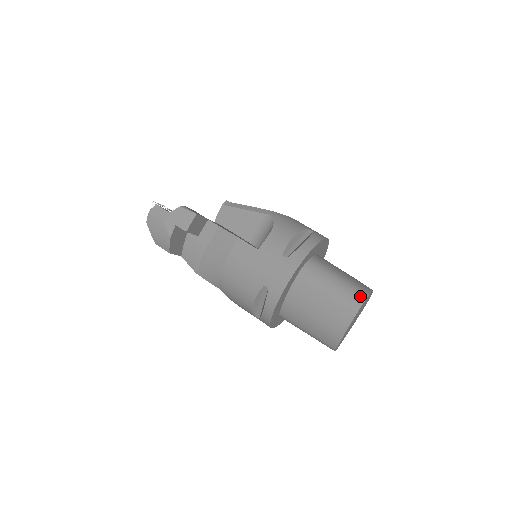
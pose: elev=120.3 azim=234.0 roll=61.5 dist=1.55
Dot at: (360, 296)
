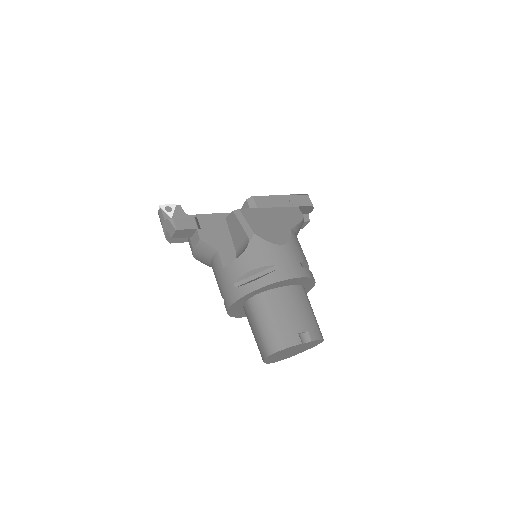
Dot at: (275, 346)
